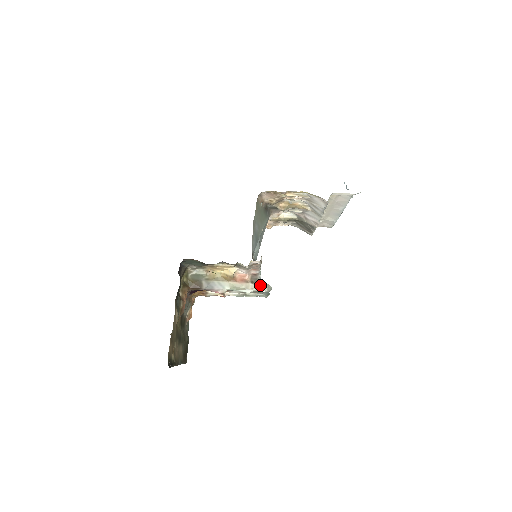
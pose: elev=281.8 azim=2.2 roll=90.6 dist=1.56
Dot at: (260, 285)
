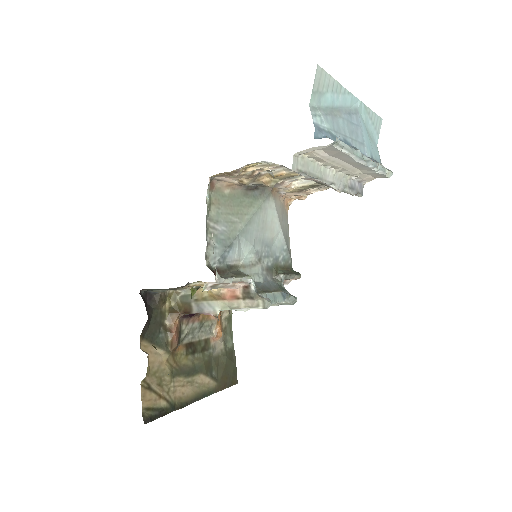
Dot at: (253, 301)
